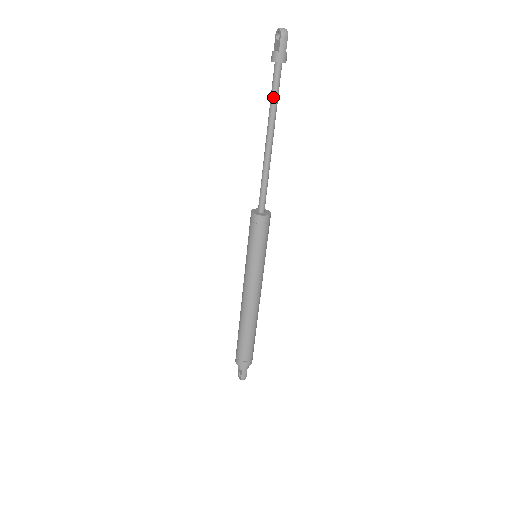
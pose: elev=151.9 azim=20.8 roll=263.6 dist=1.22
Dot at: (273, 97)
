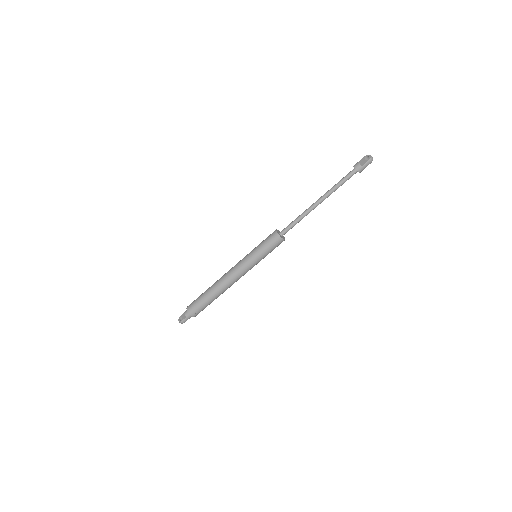
Dot at: (340, 184)
